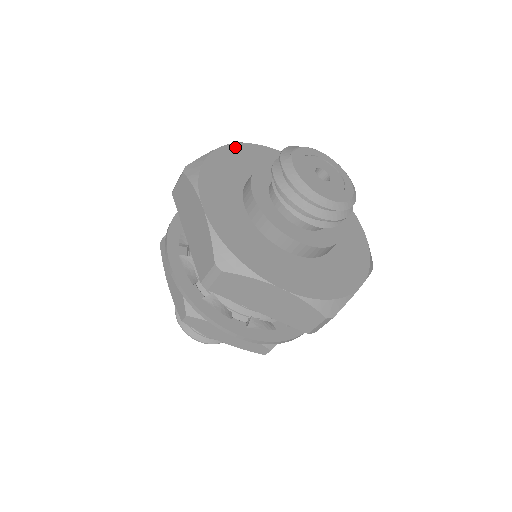
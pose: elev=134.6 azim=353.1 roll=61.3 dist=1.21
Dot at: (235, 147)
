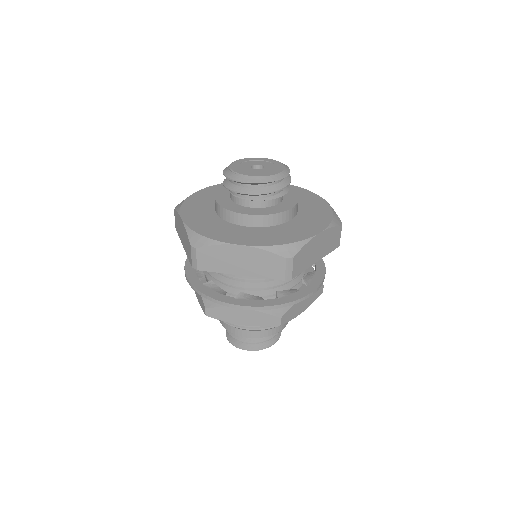
Dot at: (184, 213)
